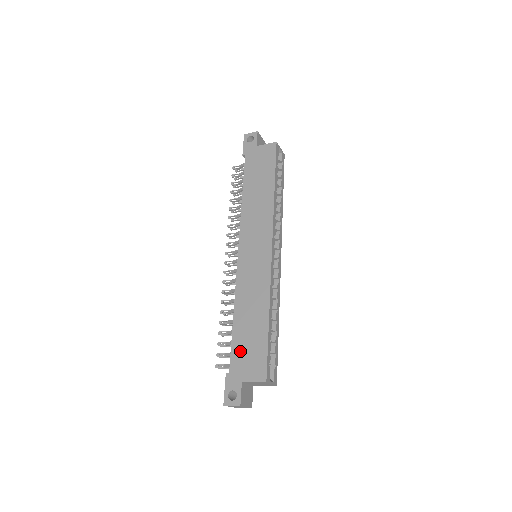
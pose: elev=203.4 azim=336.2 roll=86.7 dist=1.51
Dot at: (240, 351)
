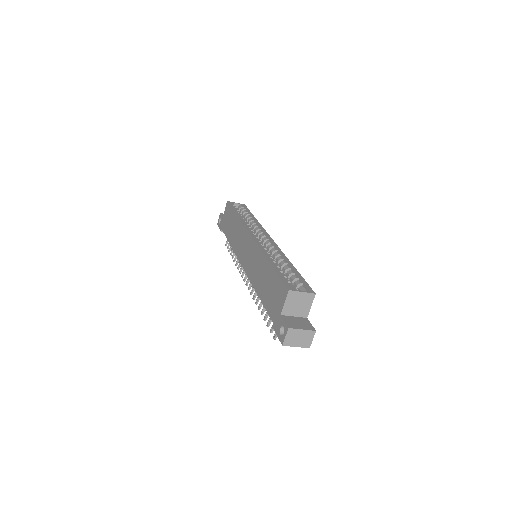
Dot at: (270, 303)
